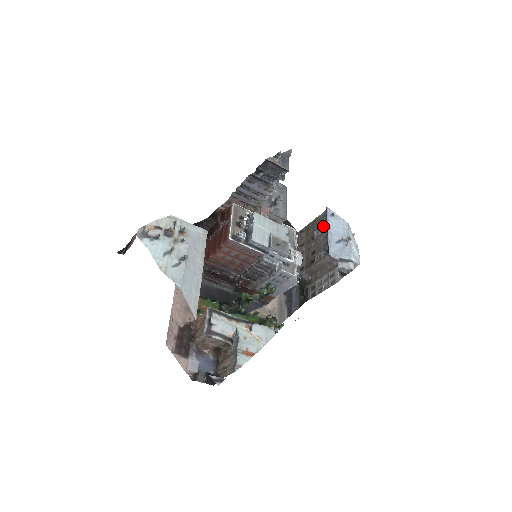
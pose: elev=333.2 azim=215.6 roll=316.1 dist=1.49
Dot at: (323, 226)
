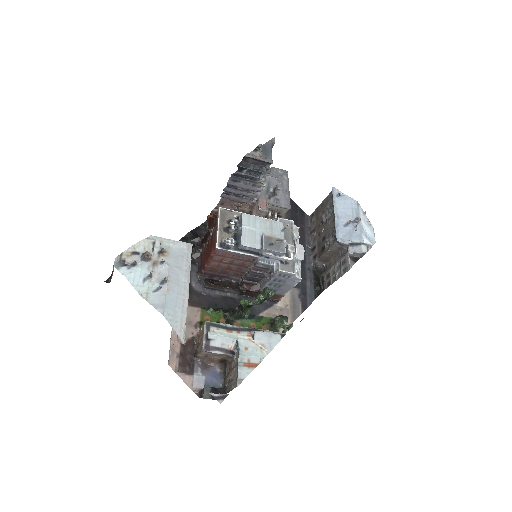
Dot at: (330, 208)
